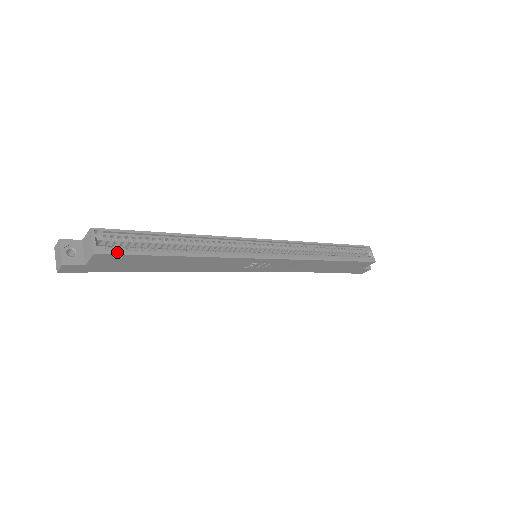
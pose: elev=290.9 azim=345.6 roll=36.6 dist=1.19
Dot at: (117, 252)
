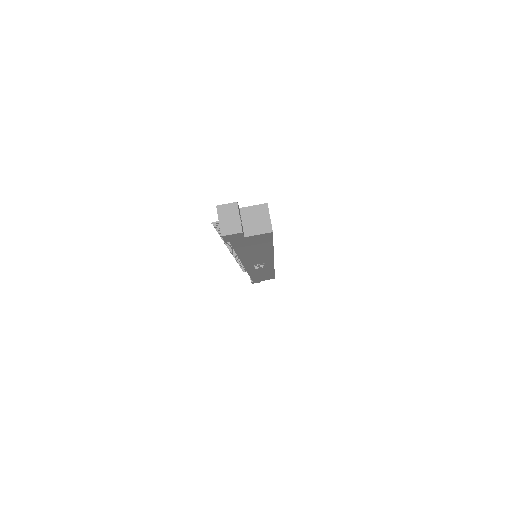
Dot at: occluded
